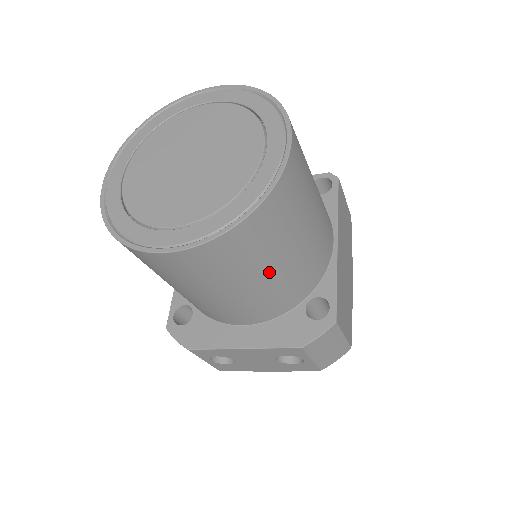
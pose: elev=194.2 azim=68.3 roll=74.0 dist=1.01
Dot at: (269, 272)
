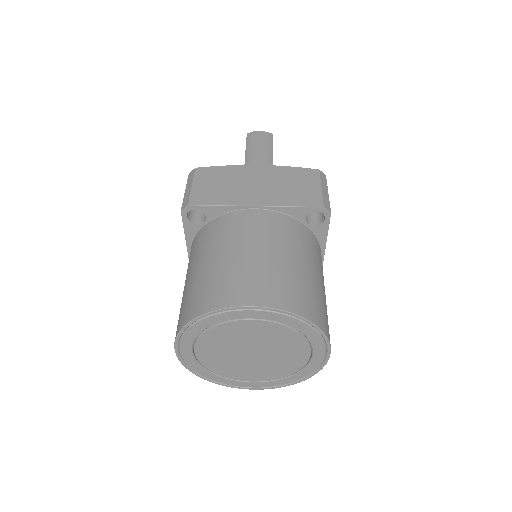
Dot at: occluded
